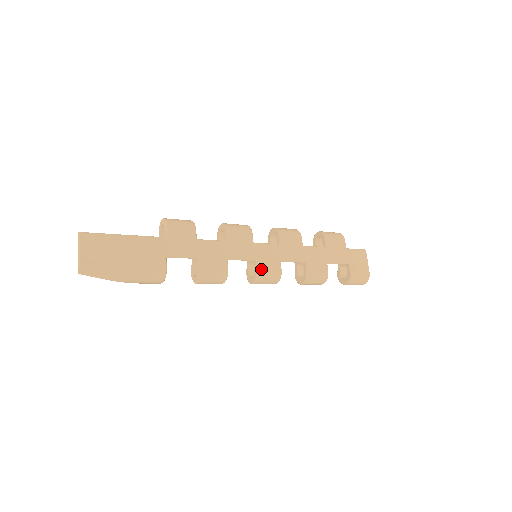
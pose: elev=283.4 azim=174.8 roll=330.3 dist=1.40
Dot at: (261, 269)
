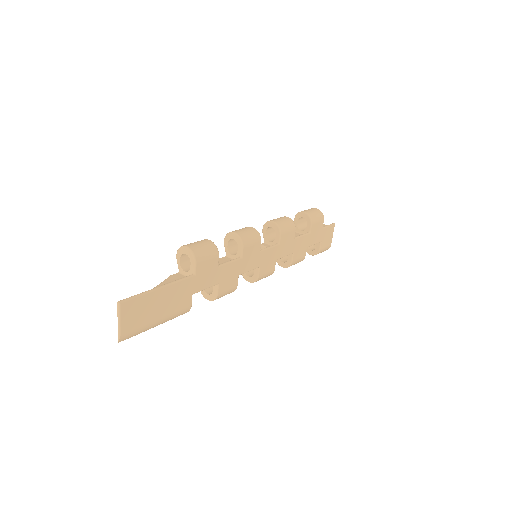
Dot at: (261, 274)
